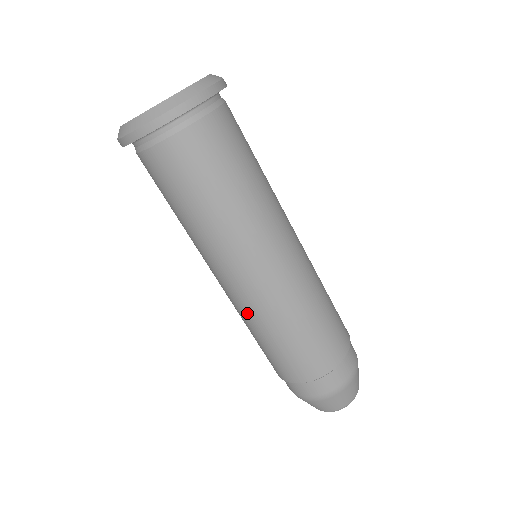
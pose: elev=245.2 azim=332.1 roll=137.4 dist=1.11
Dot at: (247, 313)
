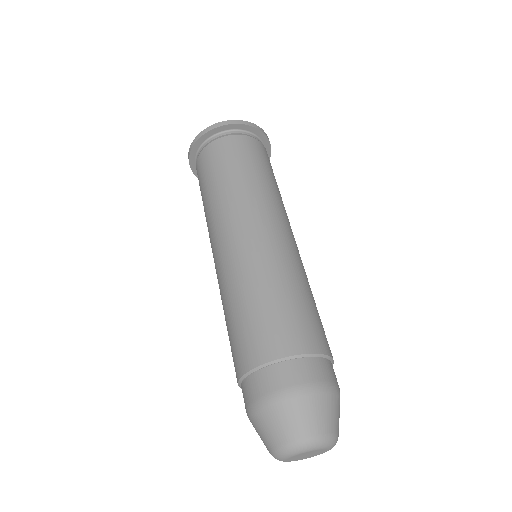
Dot at: (230, 275)
